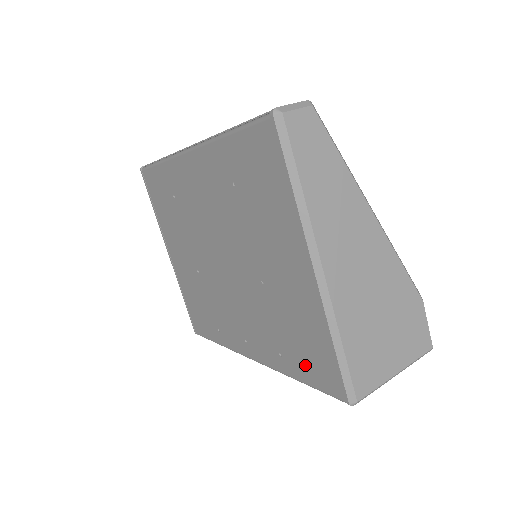
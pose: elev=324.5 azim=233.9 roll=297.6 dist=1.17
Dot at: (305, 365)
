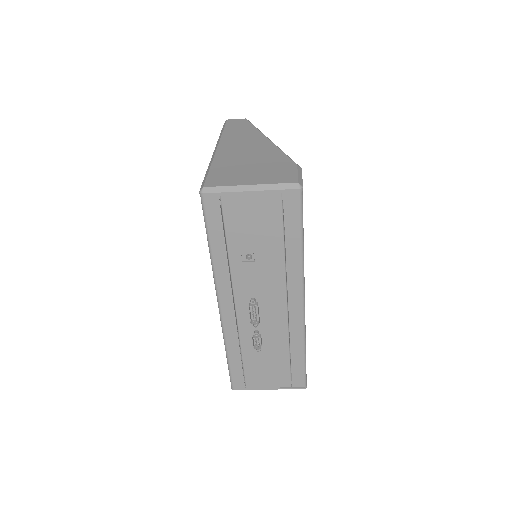
Dot at: occluded
